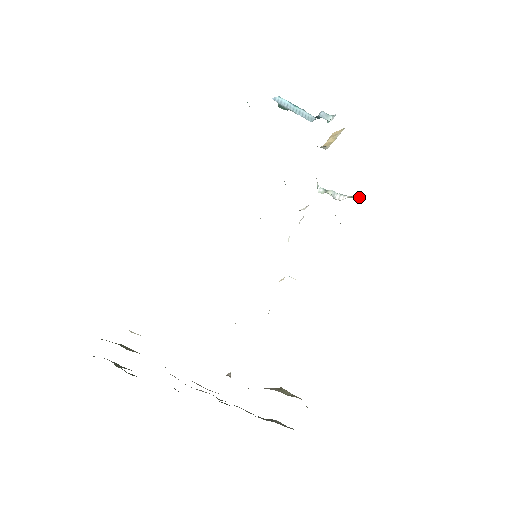
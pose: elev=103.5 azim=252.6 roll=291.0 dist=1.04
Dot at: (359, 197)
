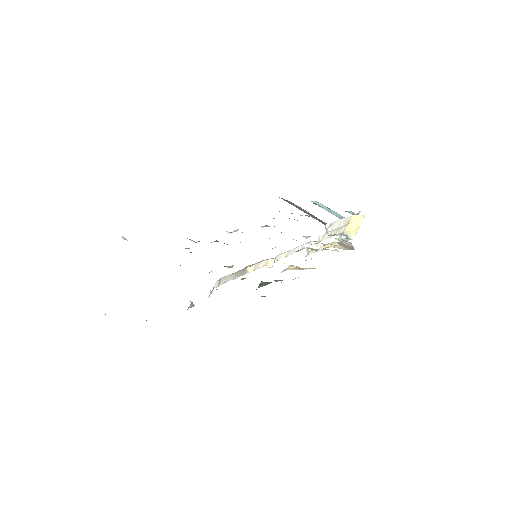
Dot at: occluded
